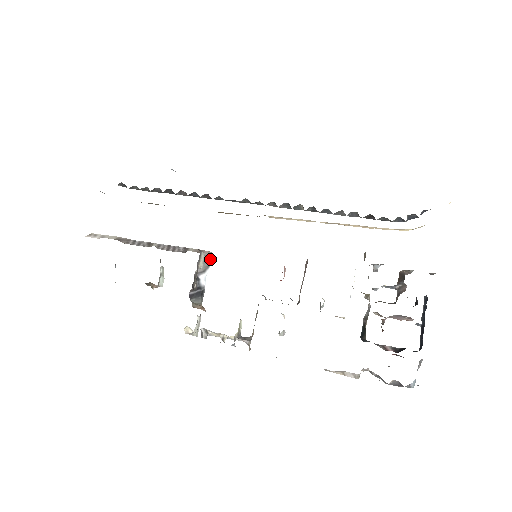
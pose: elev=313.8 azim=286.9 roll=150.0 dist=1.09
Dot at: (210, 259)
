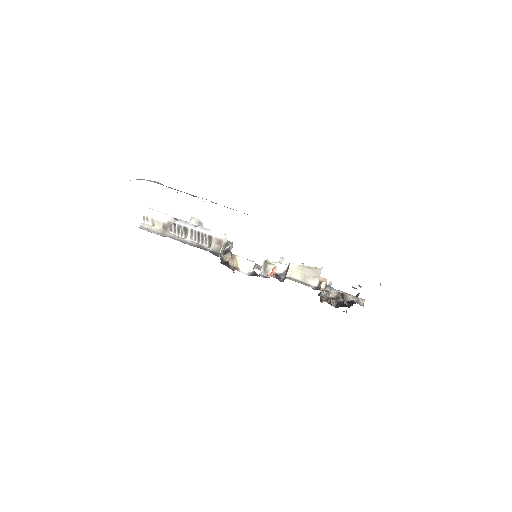
Dot at: (228, 243)
